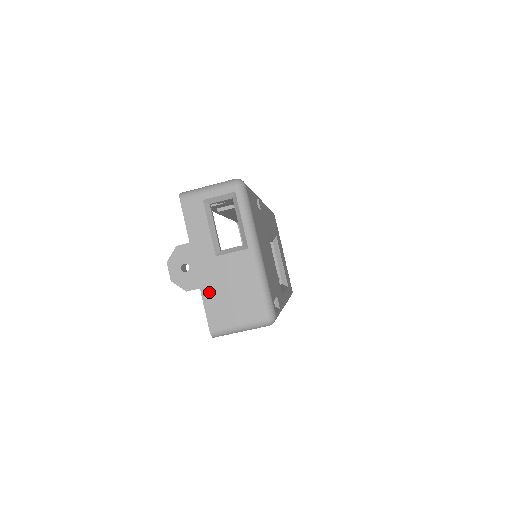
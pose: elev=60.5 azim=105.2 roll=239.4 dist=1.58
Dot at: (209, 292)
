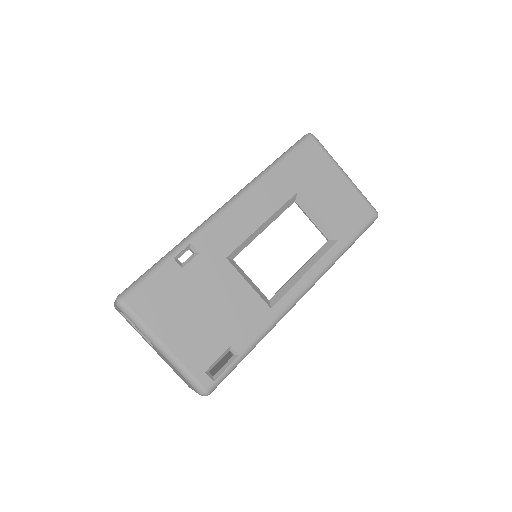
Dot at: occluded
